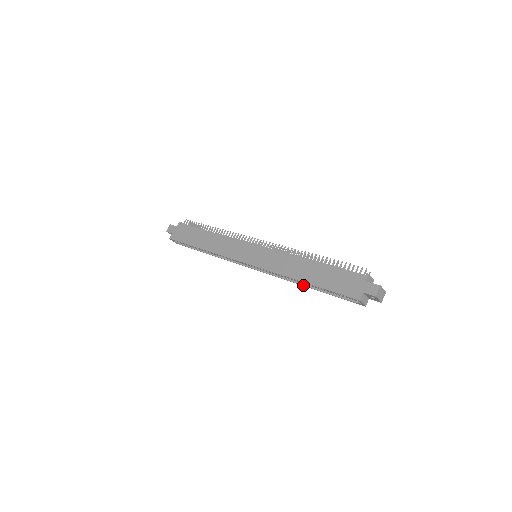
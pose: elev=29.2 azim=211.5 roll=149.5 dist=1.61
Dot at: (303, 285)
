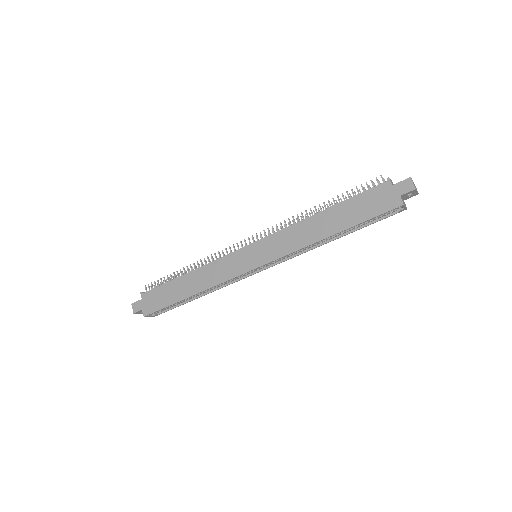
Dot at: occluded
